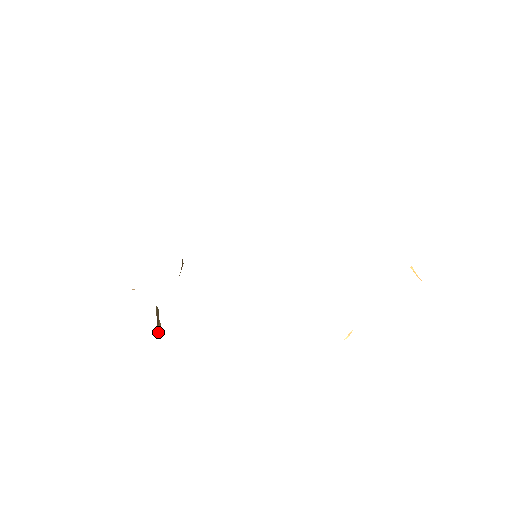
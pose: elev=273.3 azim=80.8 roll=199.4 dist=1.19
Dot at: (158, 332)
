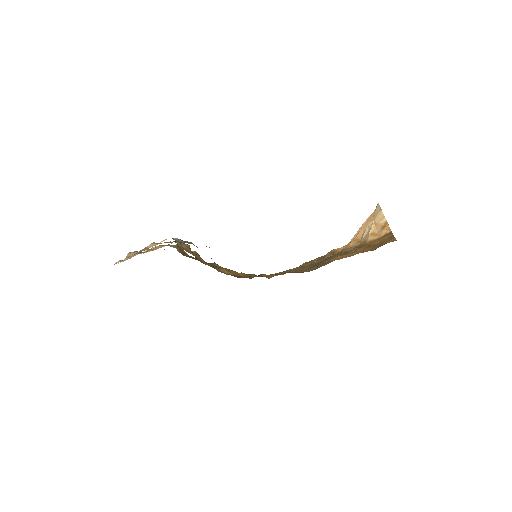
Dot at: occluded
